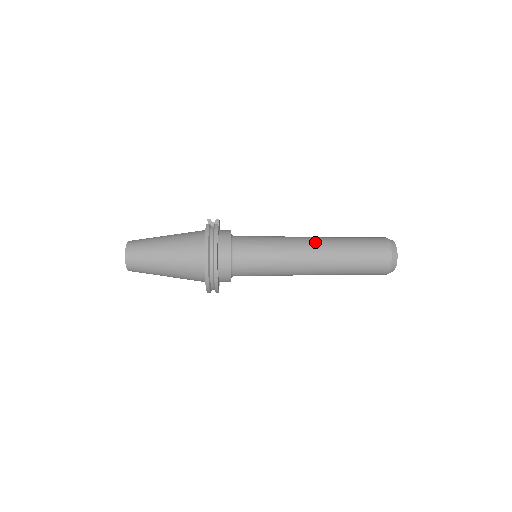
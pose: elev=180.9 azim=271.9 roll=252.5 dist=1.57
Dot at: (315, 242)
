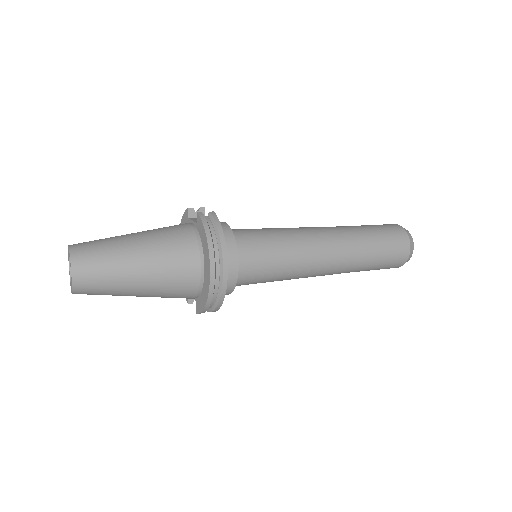
Dot at: (330, 232)
